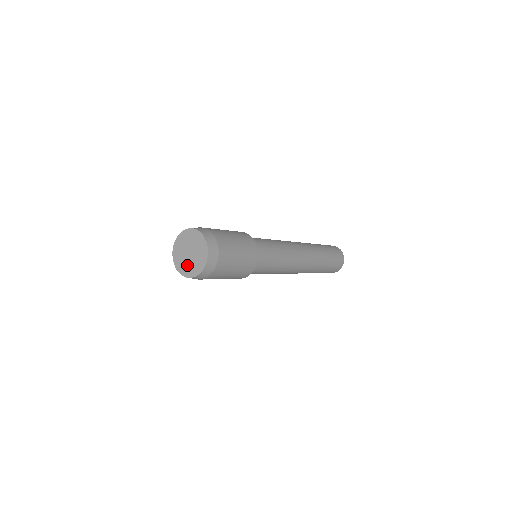
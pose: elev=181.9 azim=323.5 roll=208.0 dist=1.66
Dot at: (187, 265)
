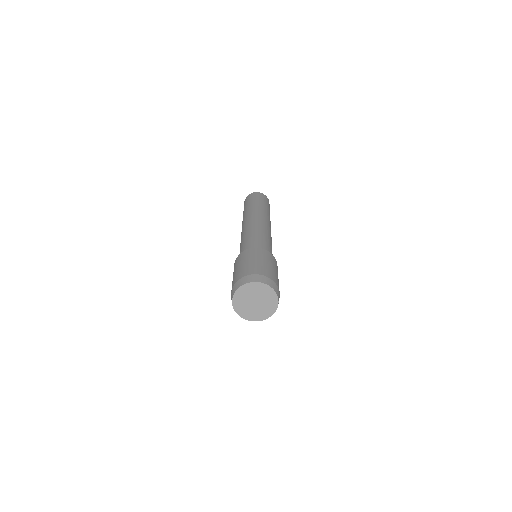
Dot at: (245, 307)
